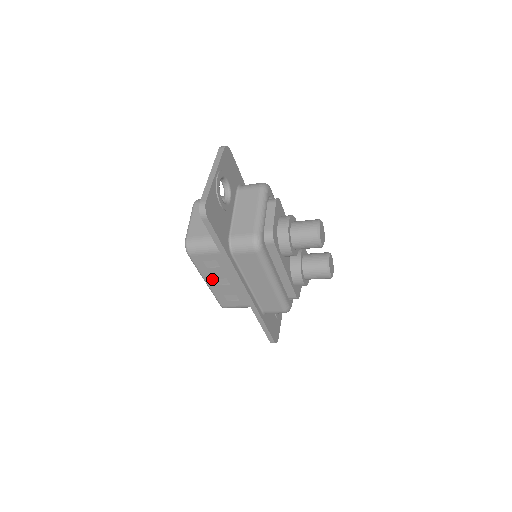
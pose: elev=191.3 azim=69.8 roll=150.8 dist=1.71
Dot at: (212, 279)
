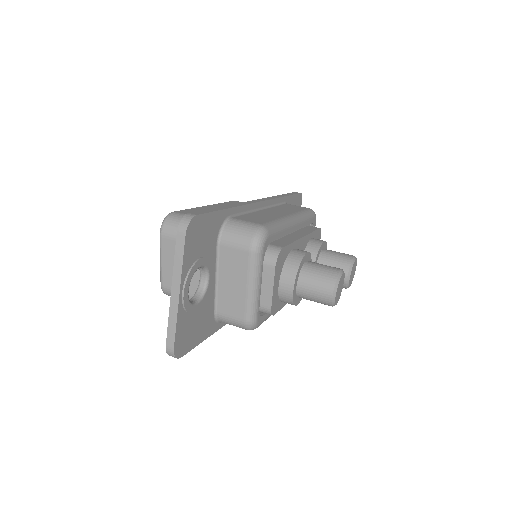
Dot at: occluded
